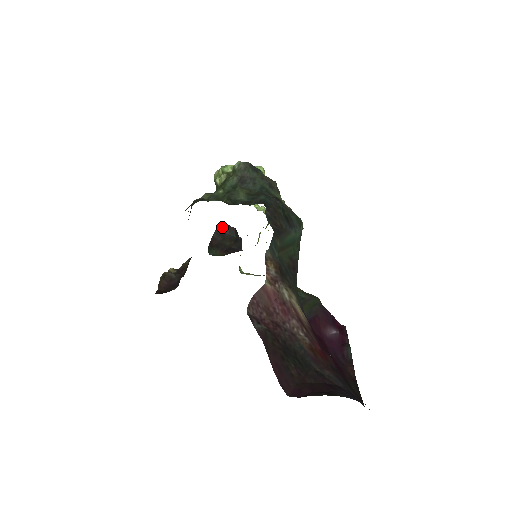
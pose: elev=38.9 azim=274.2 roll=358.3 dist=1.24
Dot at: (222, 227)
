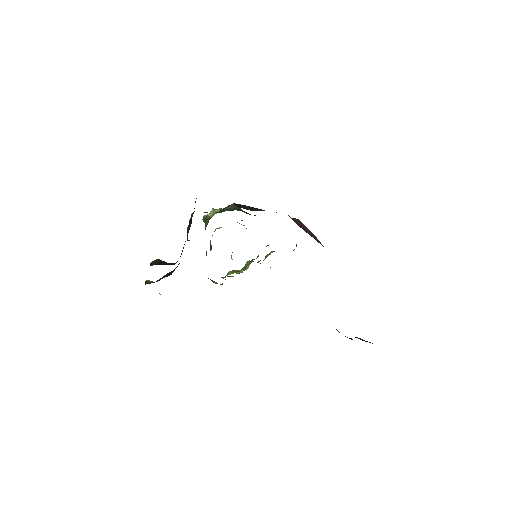
Dot at: (239, 204)
